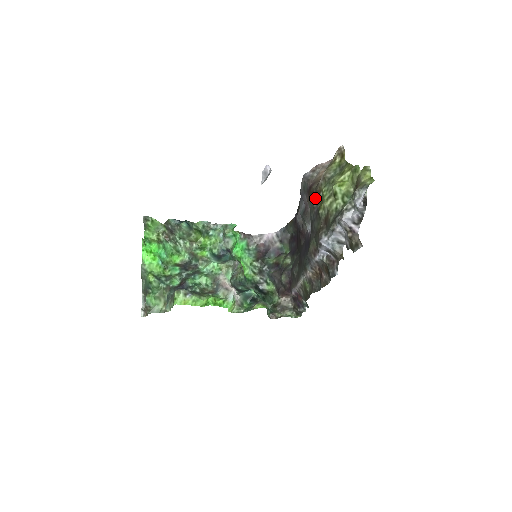
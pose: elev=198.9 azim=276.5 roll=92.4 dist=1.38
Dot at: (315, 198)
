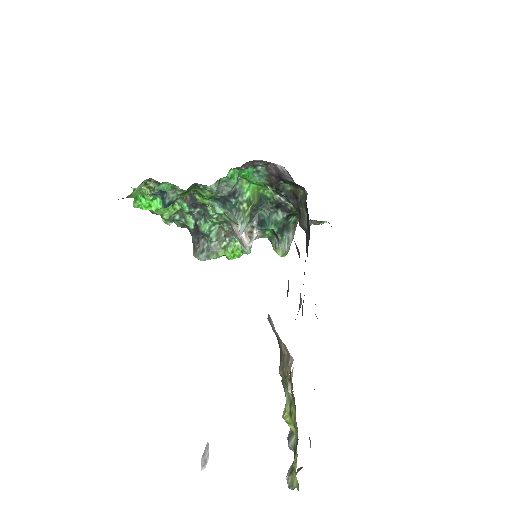
Dot at: occluded
